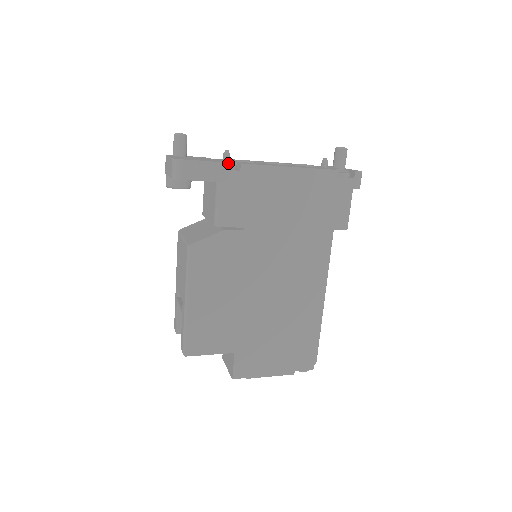
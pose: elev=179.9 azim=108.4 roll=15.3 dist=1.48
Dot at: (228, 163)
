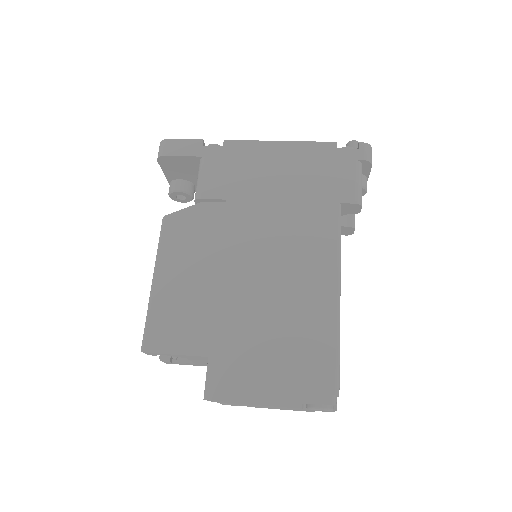
Dot at: occluded
